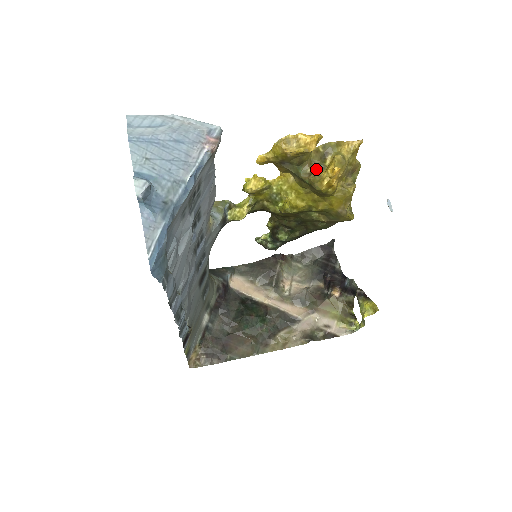
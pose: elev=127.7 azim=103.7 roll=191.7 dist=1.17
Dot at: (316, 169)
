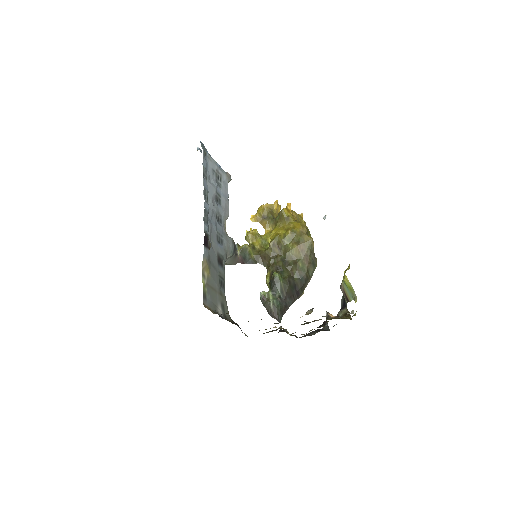
Dot at: occluded
